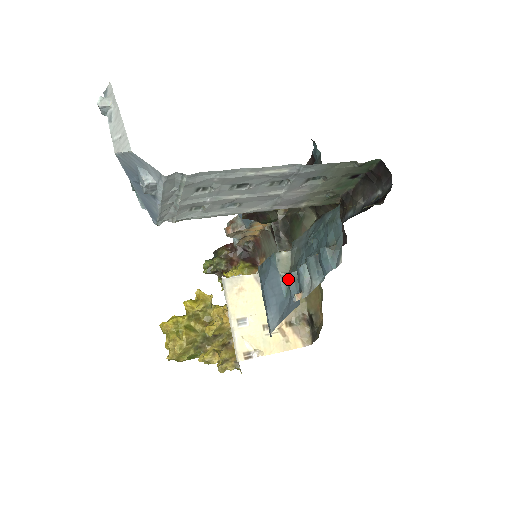
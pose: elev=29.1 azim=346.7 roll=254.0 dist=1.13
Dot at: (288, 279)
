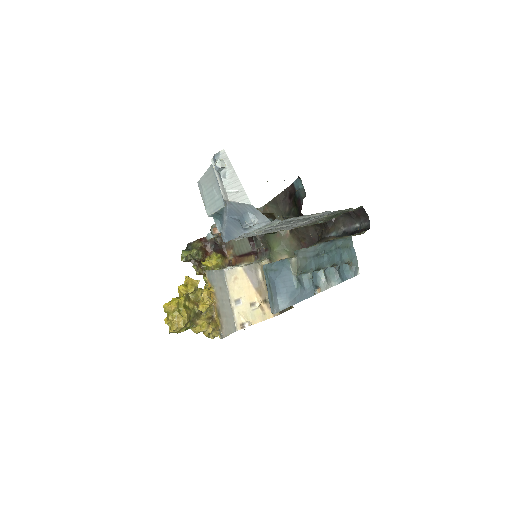
Dot at: (303, 278)
